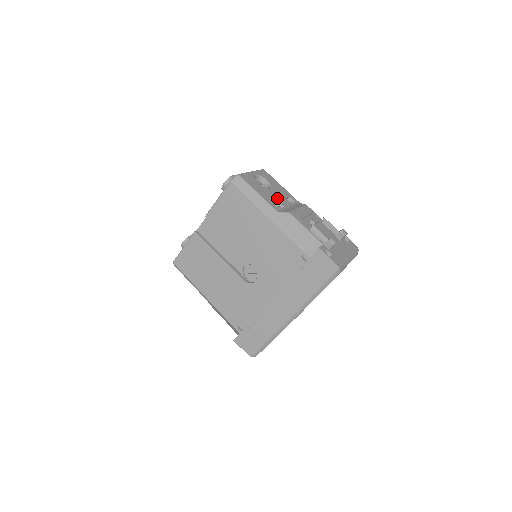
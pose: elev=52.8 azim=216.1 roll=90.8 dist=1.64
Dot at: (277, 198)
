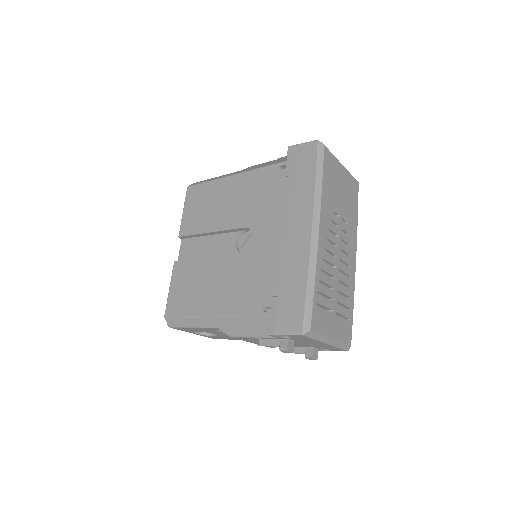
Dot at: occluded
